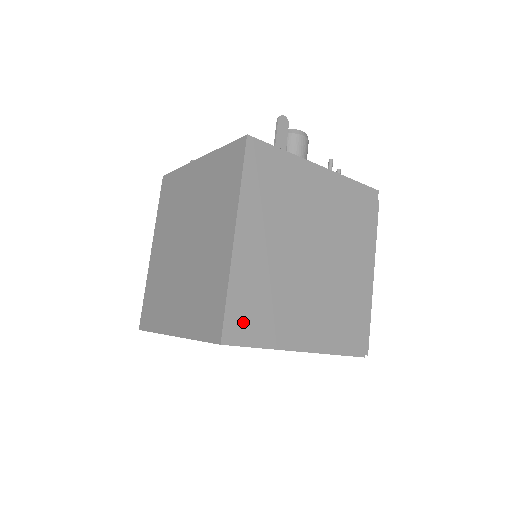
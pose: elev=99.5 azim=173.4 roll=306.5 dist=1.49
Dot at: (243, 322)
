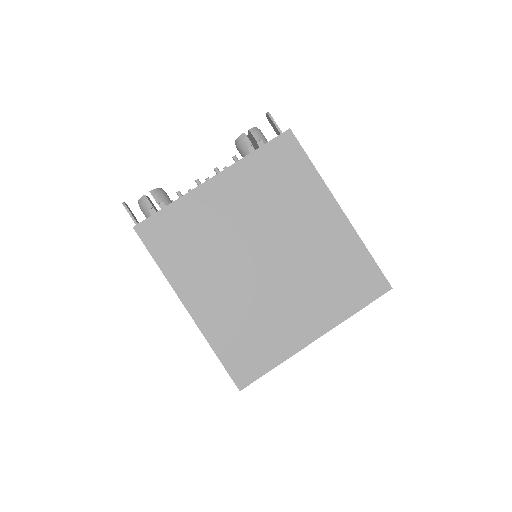
Dot at: occluded
